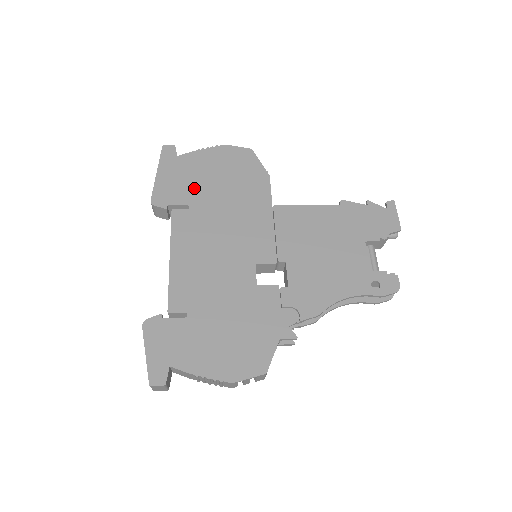
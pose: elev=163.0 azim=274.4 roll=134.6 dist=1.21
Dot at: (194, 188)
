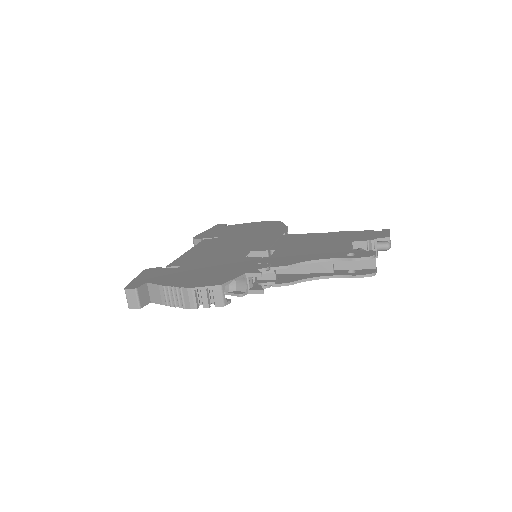
Dot at: (227, 233)
